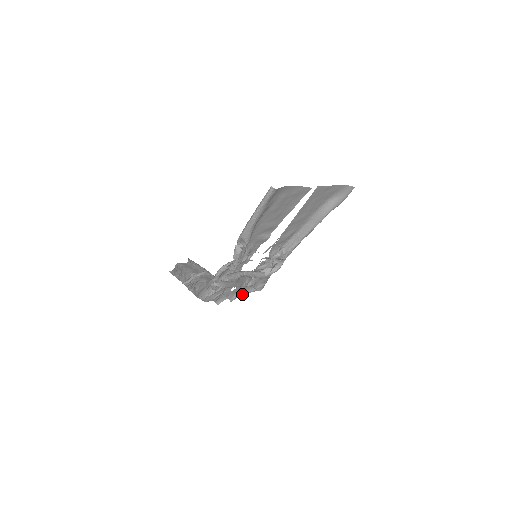
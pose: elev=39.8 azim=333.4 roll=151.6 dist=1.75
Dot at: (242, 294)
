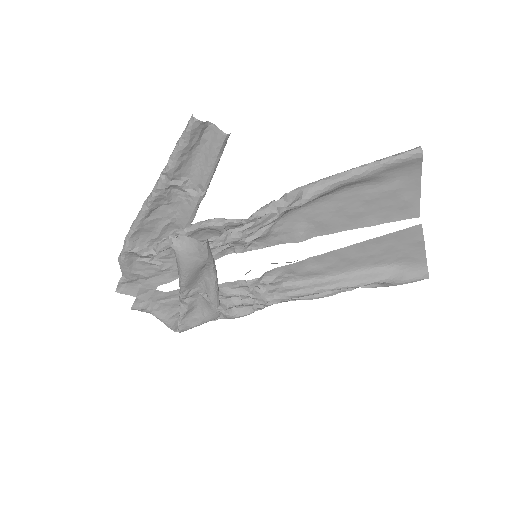
Dot at: (153, 313)
